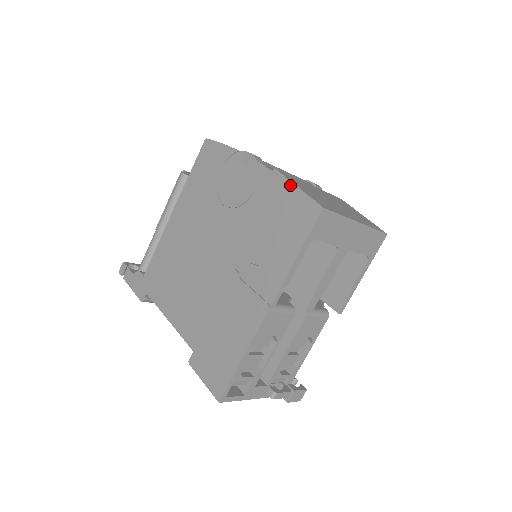
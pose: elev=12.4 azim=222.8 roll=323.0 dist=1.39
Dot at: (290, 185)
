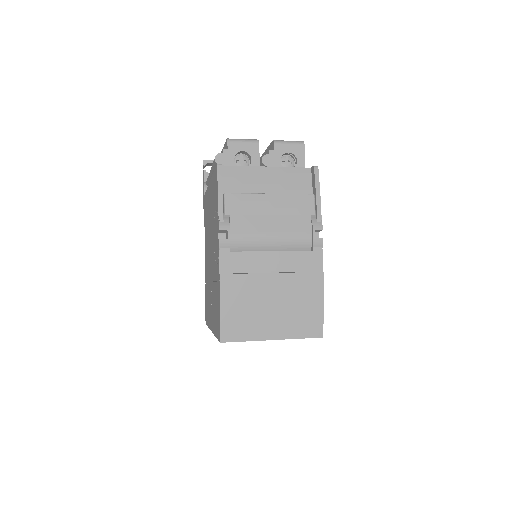
Dot at: (219, 300)
